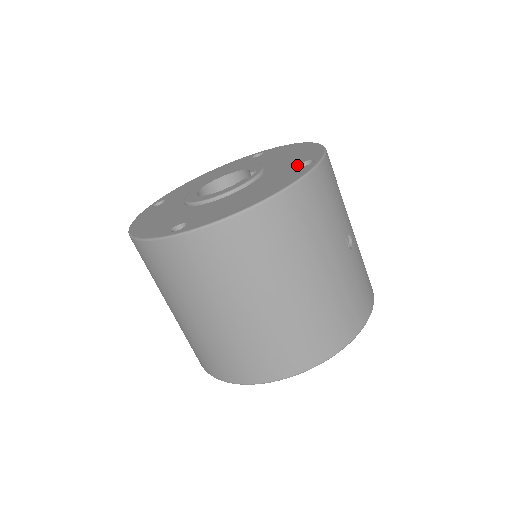
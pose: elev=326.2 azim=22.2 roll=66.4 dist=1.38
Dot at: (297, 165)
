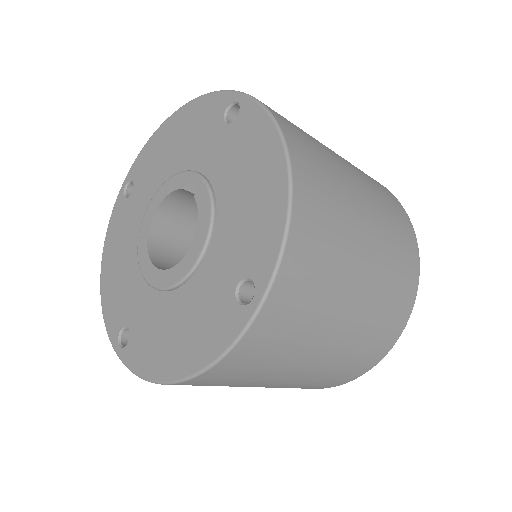
Dot at: (225, 124)
